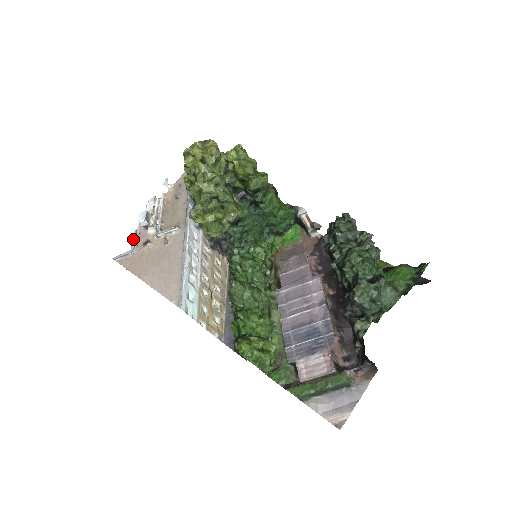
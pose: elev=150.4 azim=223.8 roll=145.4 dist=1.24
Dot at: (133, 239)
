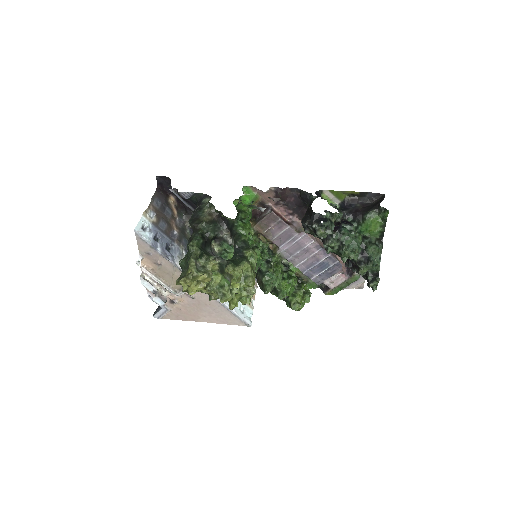
Dot at: (155, 302)
